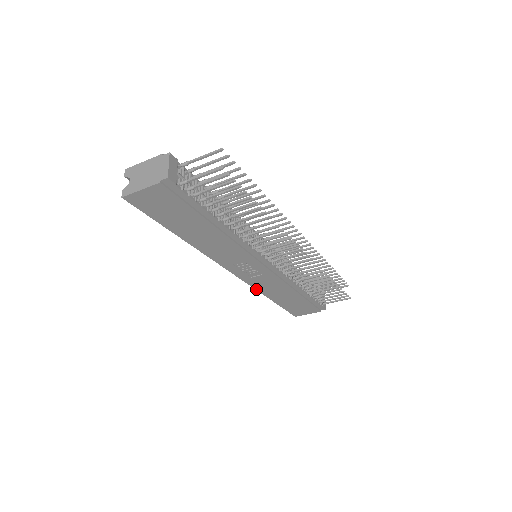
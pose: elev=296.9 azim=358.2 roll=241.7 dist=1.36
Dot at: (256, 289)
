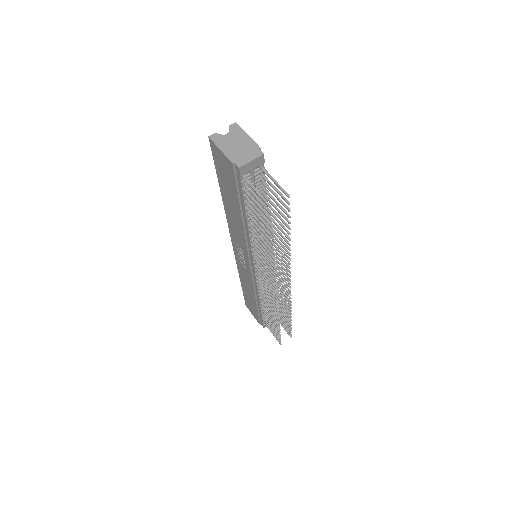
Dot at: (238, 267)
